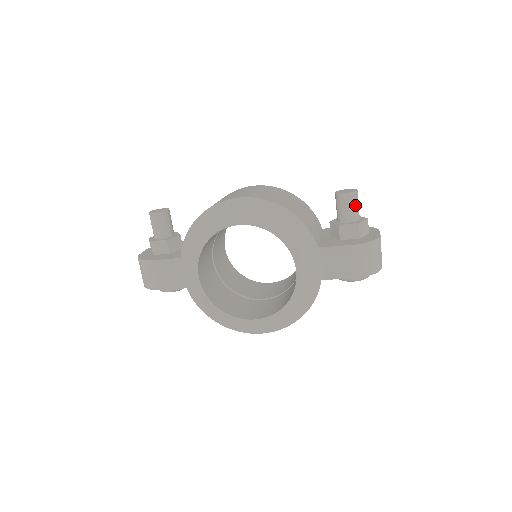
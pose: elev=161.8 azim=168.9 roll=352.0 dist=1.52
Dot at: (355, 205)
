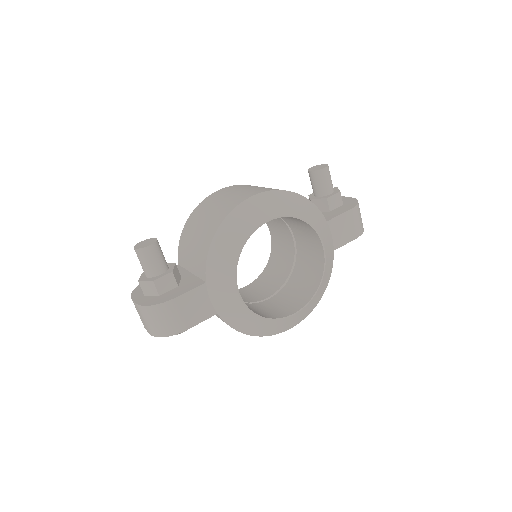
Dot at: (330, 177)
